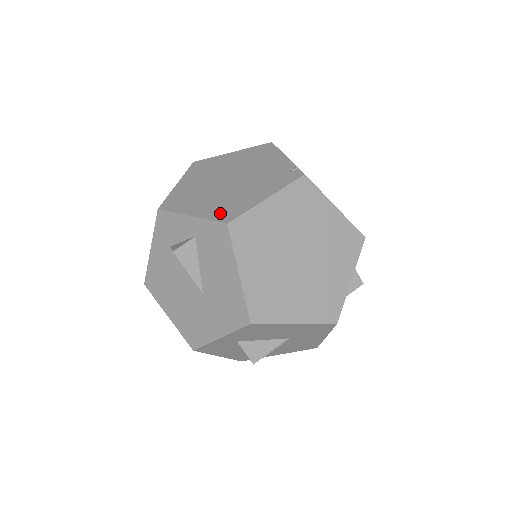
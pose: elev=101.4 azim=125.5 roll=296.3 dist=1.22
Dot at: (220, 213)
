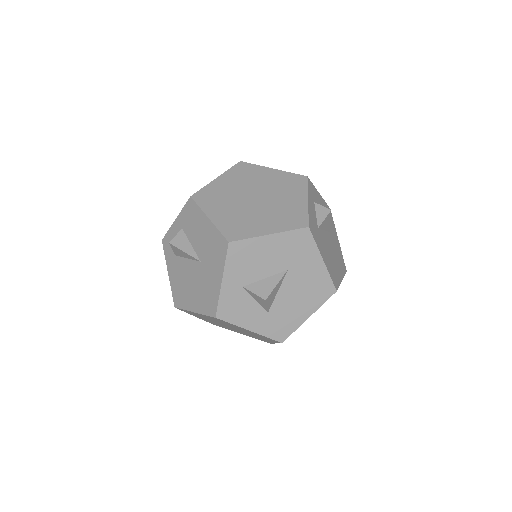
Dot at: occluded
